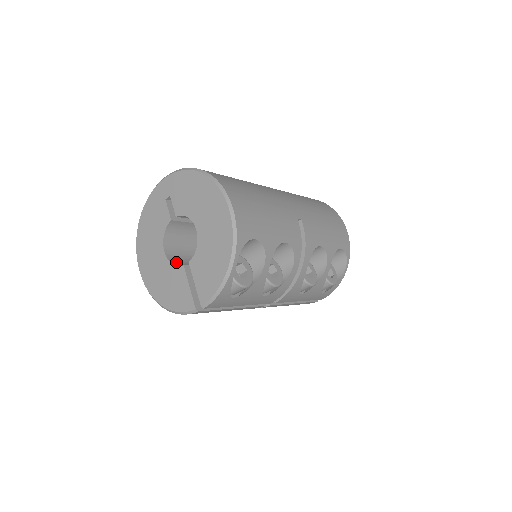
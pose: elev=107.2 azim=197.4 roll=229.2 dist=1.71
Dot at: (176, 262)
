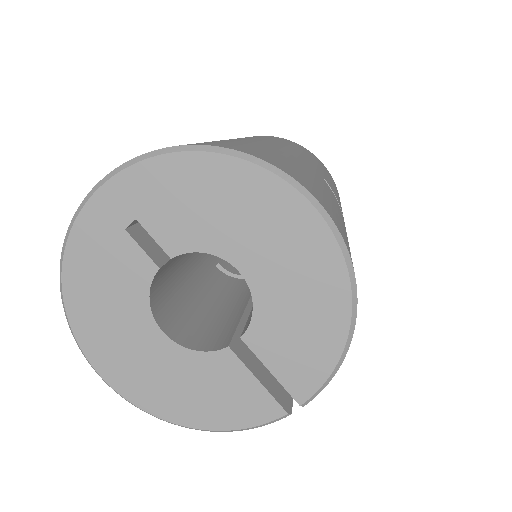
Dot at: (192, 341)
